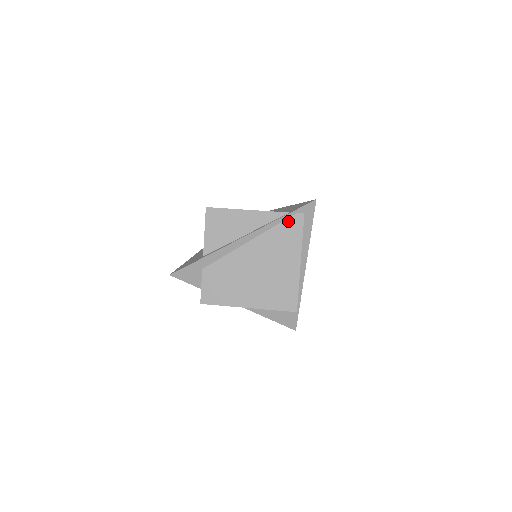
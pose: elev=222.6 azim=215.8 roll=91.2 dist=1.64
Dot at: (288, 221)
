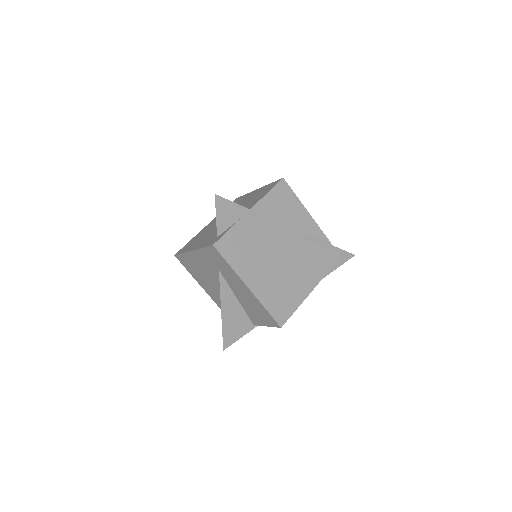
Dot at: (328, 250)
